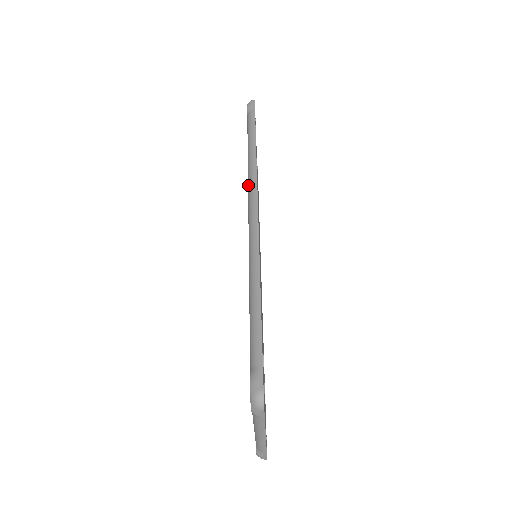
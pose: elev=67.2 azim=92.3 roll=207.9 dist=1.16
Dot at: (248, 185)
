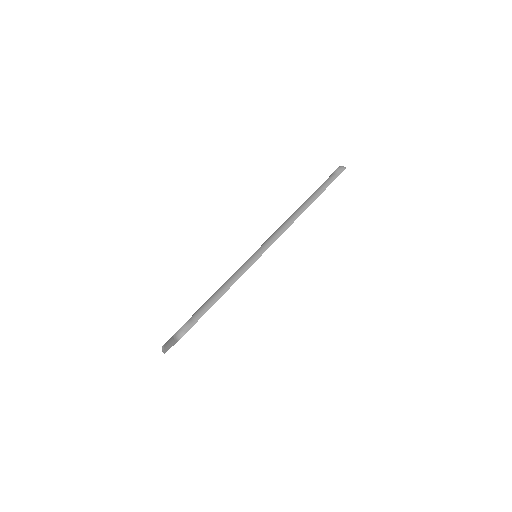
Dot at: (285, 221)
